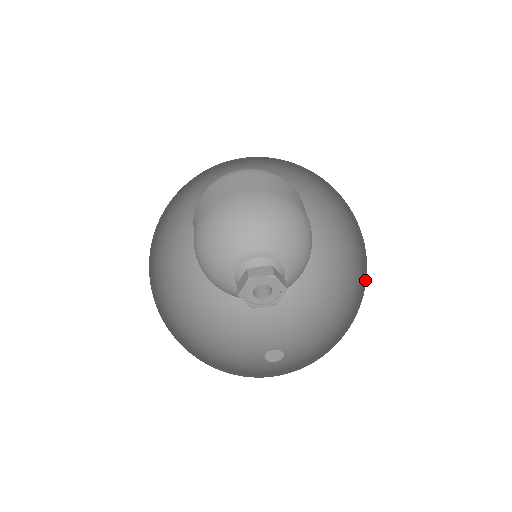
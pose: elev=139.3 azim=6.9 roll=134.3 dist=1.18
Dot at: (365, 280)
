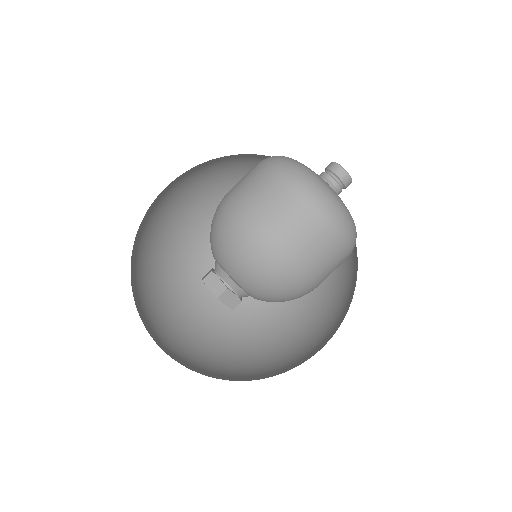
Dot at: (273, 334)
